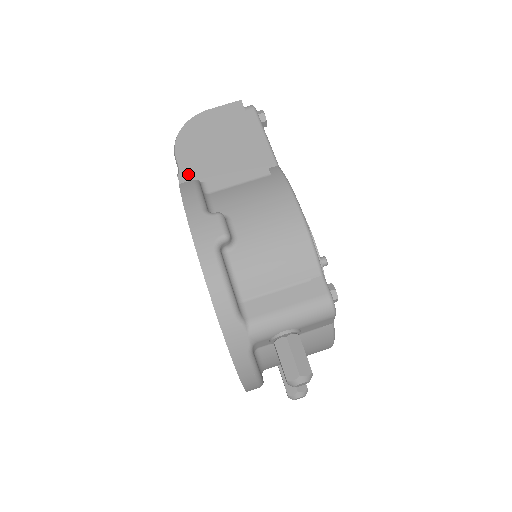
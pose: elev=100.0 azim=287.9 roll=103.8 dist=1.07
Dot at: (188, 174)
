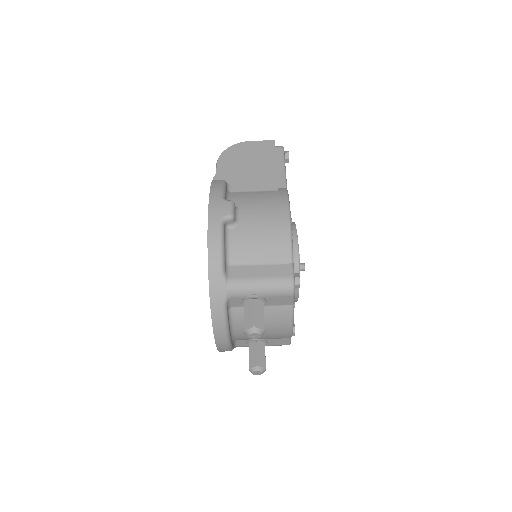
Dot at: (221, 177)
